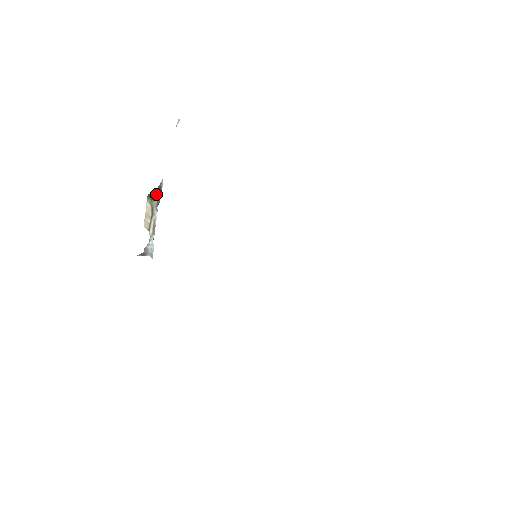
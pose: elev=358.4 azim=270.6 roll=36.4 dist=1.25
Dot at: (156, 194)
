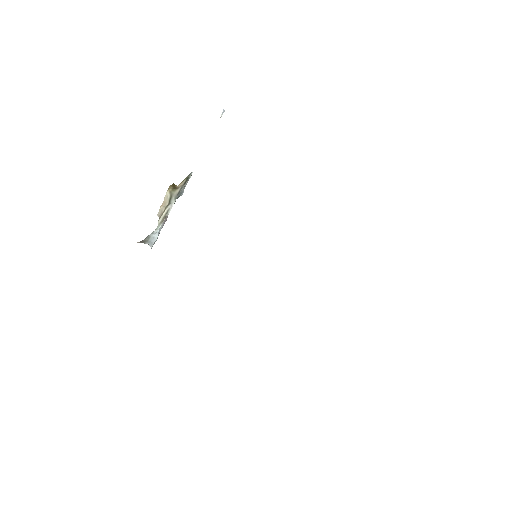
Dot at: (181, 184)
